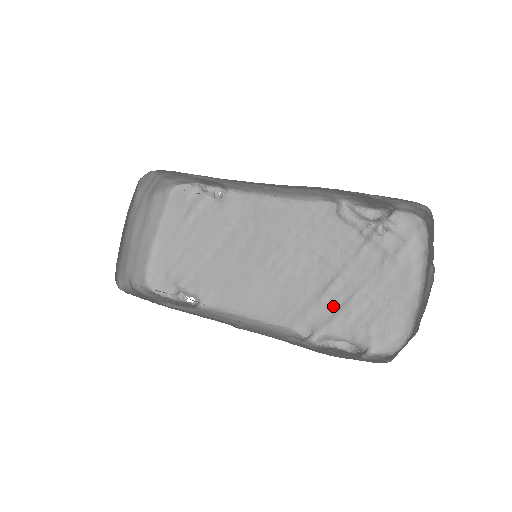
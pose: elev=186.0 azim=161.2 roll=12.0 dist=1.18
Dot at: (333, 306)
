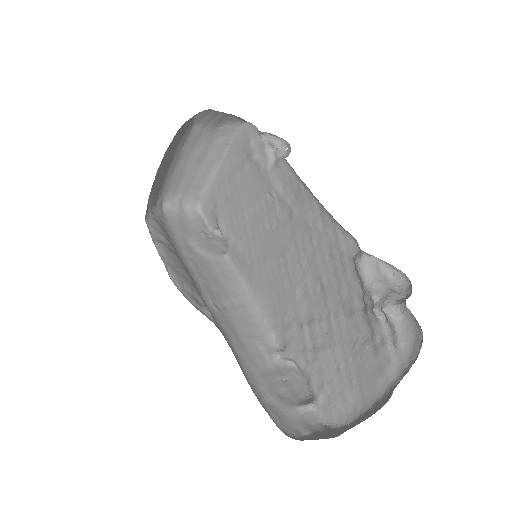
Dot at: (309, 342)
